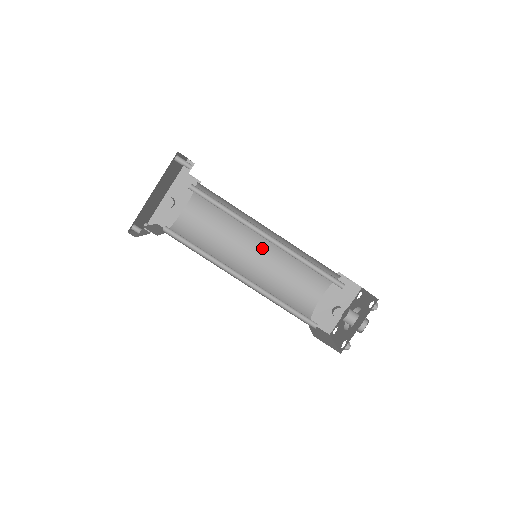
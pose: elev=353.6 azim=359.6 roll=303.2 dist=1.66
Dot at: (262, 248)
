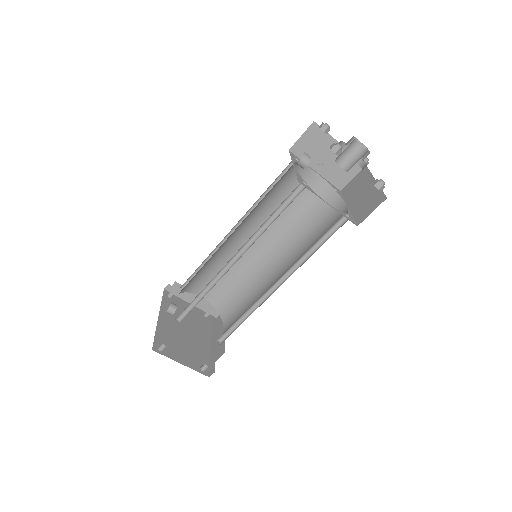
Dot at: (281, 265)
